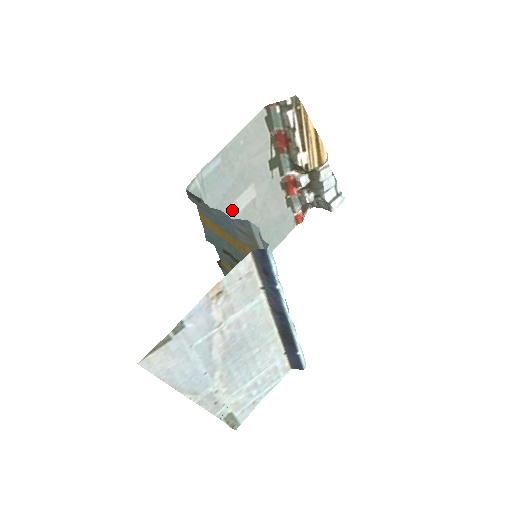
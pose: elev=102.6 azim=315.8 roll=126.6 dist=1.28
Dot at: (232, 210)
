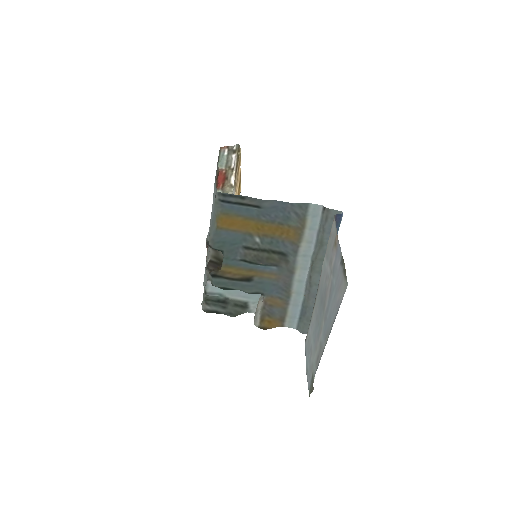
Dot at: (209, 227)
